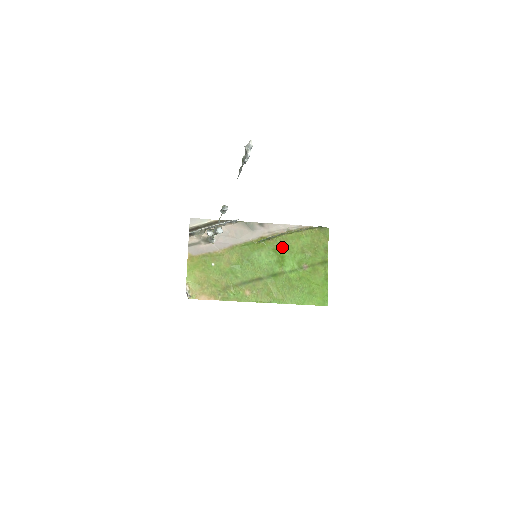
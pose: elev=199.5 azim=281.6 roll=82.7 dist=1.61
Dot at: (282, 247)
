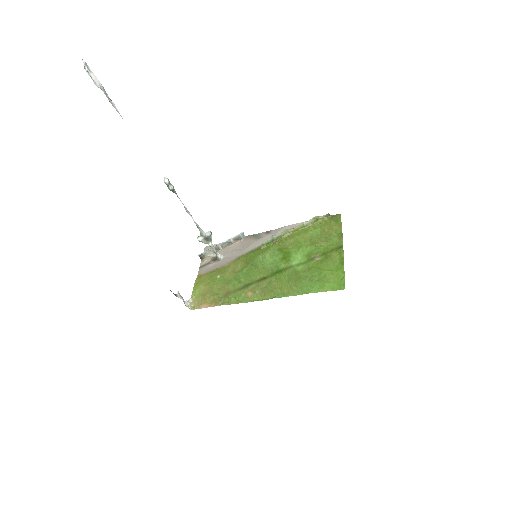
Dot at: (288, 245)
